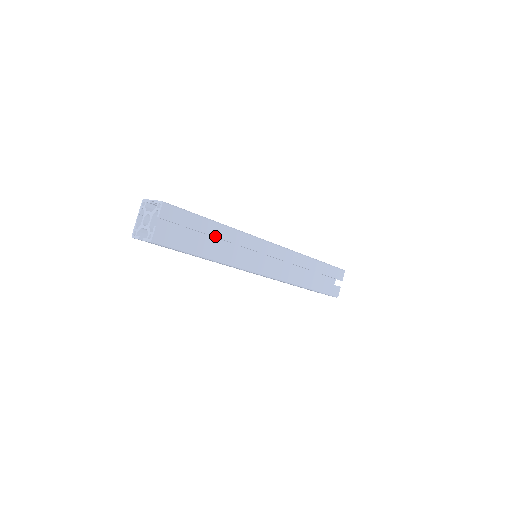
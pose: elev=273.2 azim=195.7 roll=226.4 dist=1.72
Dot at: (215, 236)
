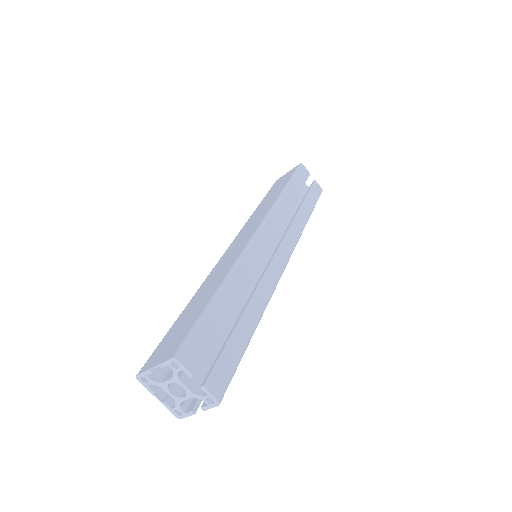
Dot at: (235, 301)
